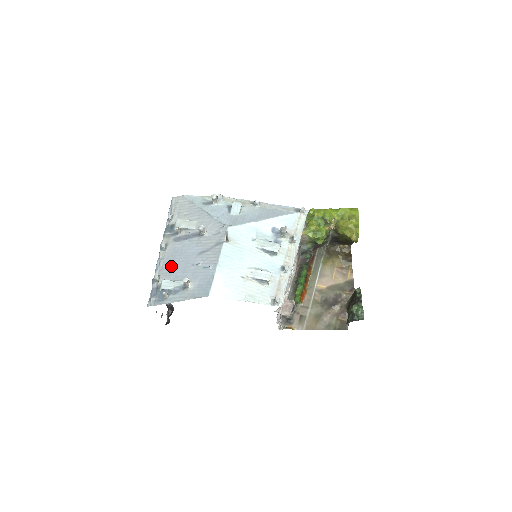
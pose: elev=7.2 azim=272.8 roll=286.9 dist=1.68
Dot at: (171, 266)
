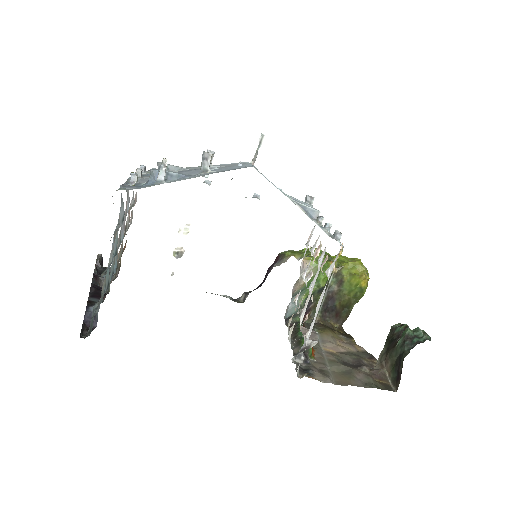
Dot at: occluded
